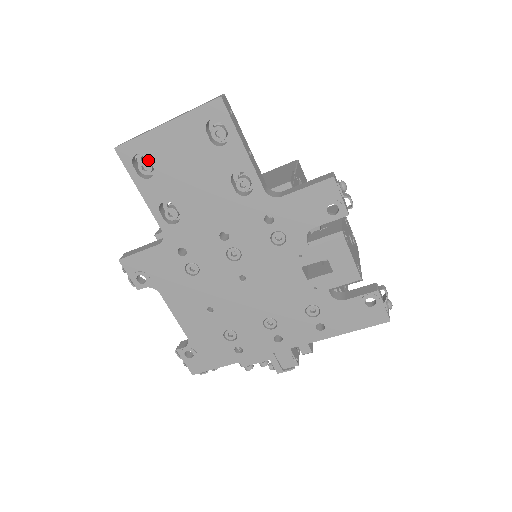
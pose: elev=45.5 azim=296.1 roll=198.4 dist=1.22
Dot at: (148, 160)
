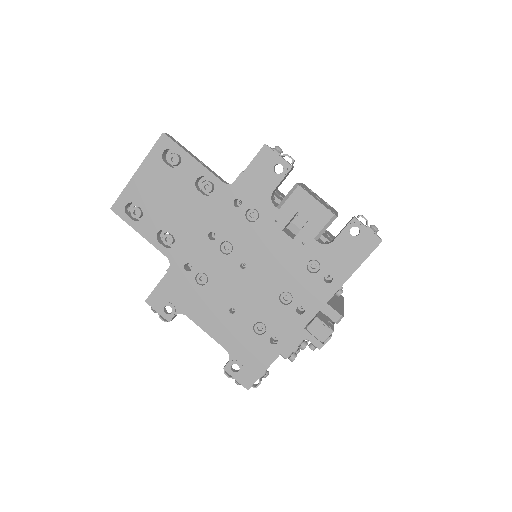
Dot at: (136, 207)
